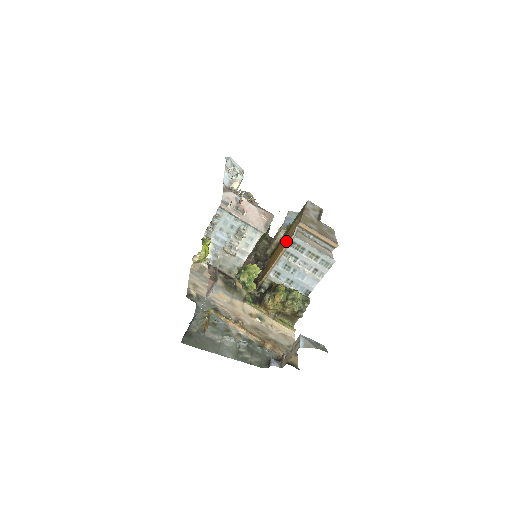
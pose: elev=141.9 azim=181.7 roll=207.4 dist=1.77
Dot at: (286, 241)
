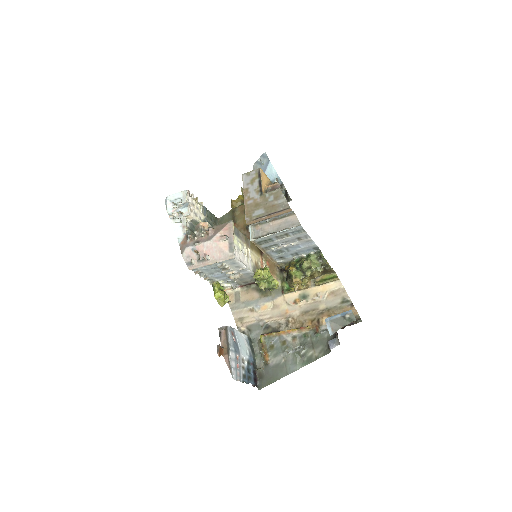
Dot at: occluded
